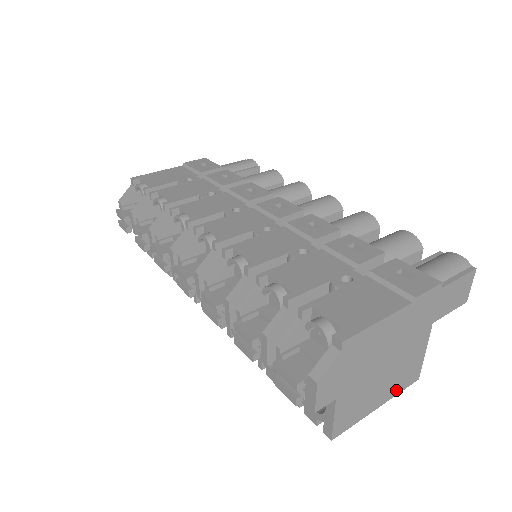
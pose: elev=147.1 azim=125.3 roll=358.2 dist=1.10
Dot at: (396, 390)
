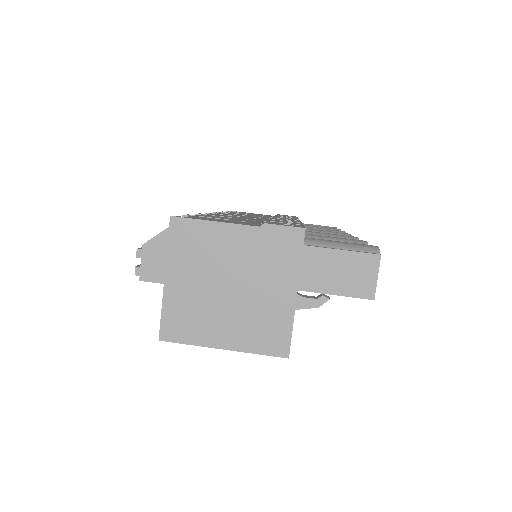
Dot at: (250, 344)
